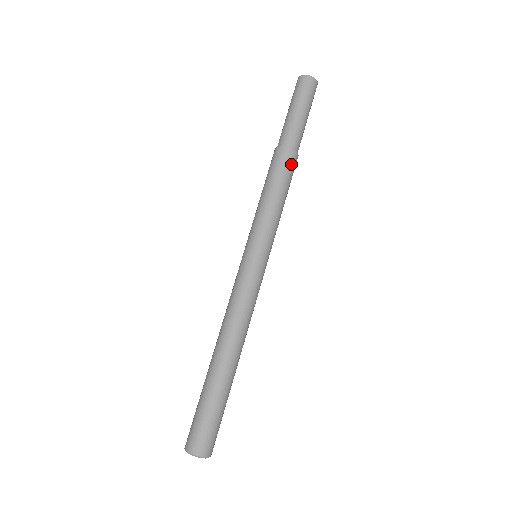
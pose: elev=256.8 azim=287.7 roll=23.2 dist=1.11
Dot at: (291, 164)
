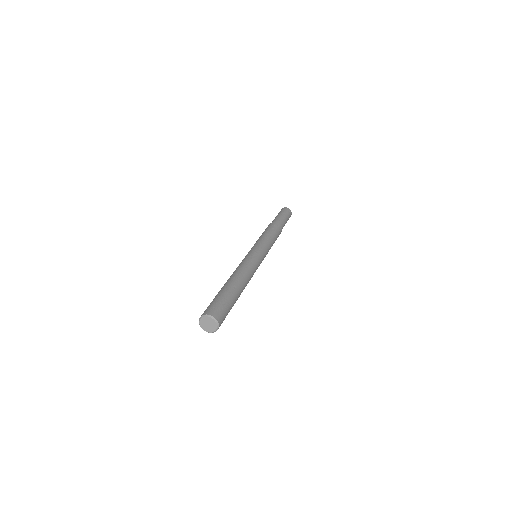
Dot at: occluded
